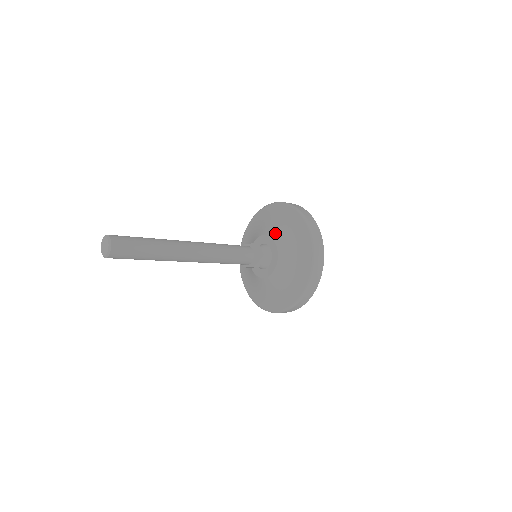
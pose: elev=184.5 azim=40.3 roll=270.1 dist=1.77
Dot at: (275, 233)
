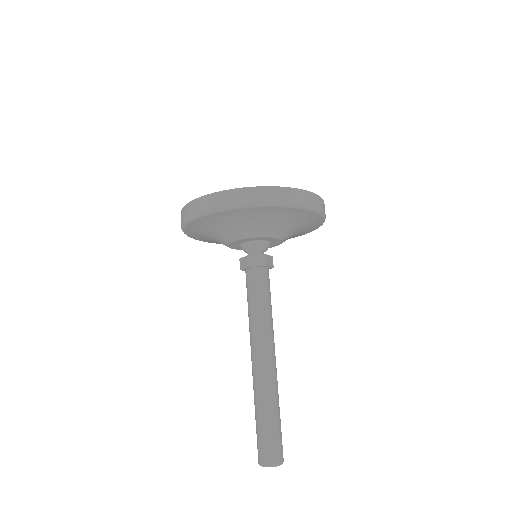
Dot at: (275, 233)
